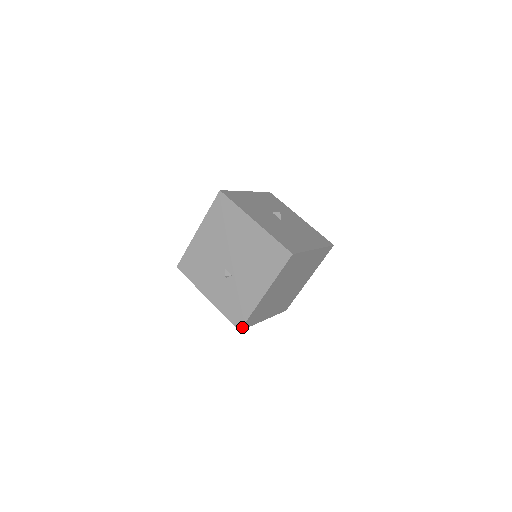
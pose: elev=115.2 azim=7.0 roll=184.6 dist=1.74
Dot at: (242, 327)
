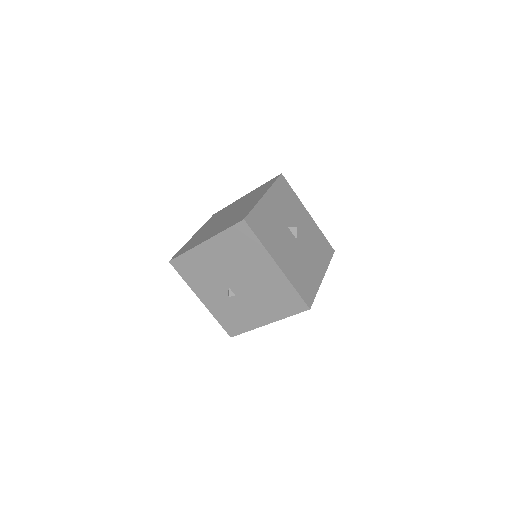
Dot at: (234, 335)
